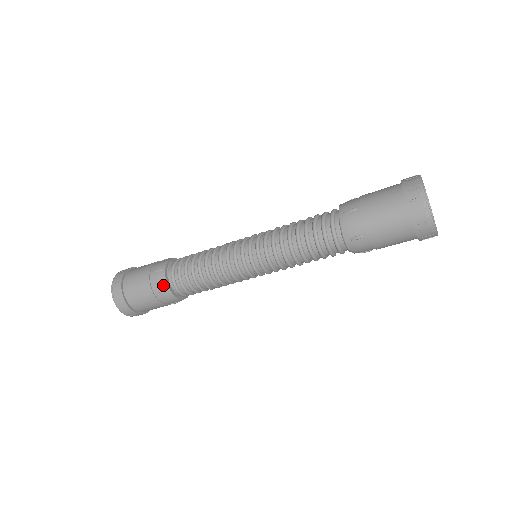
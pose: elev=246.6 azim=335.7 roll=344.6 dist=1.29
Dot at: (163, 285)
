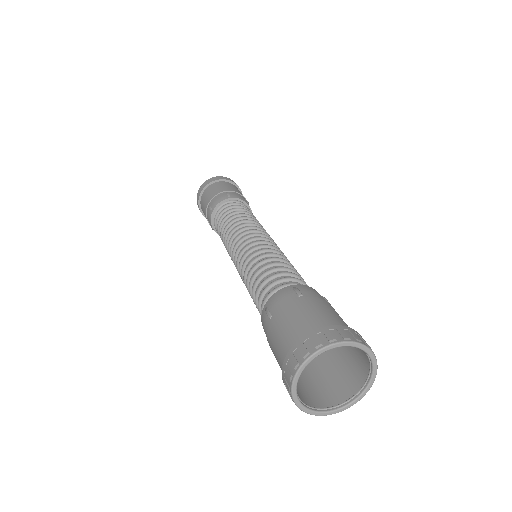
Dot at: (210, 224)
